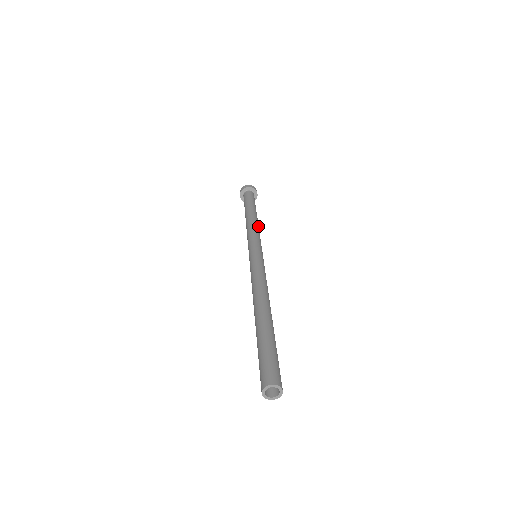
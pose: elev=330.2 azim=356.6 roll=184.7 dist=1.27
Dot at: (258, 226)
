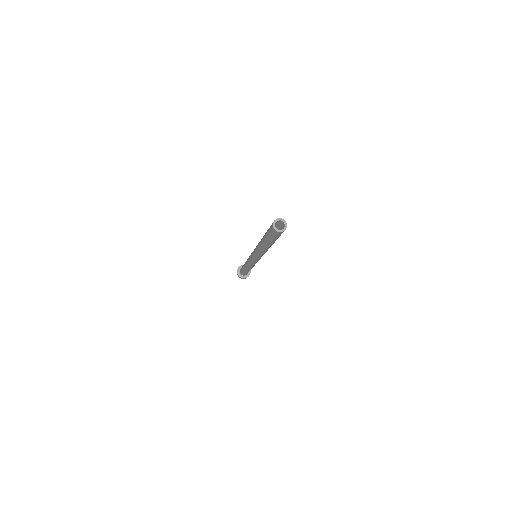
Dot at: occluded
